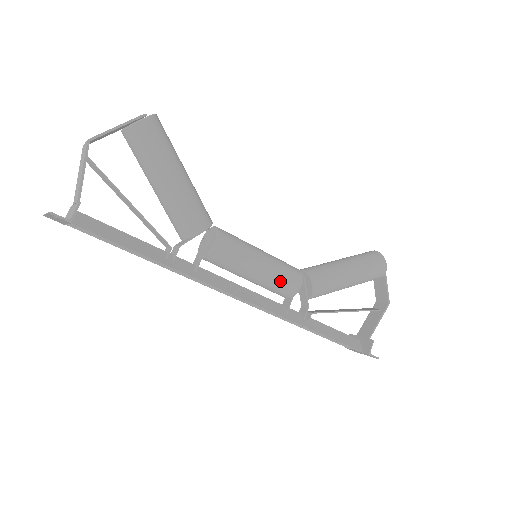
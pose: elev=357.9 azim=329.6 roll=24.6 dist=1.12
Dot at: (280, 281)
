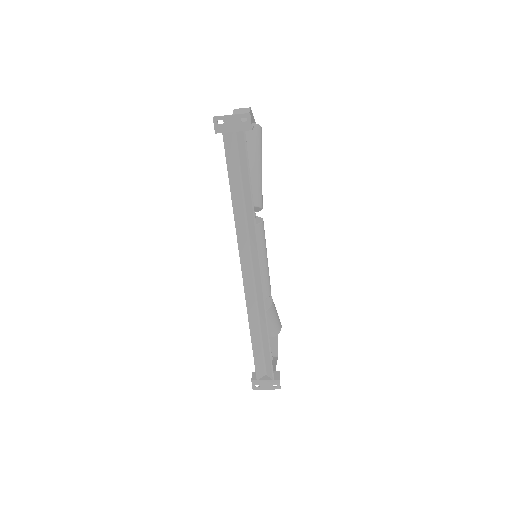
Dot at: (268, 279)
